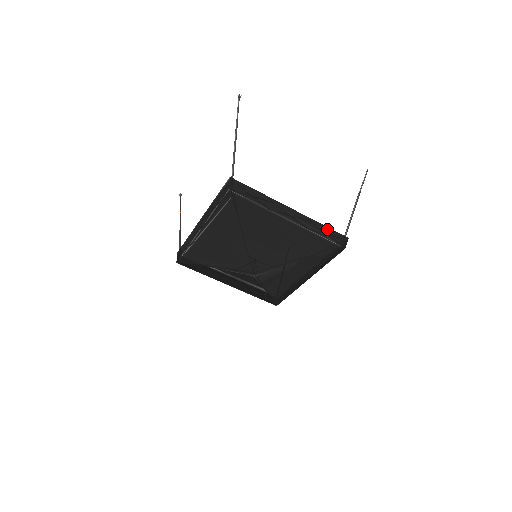
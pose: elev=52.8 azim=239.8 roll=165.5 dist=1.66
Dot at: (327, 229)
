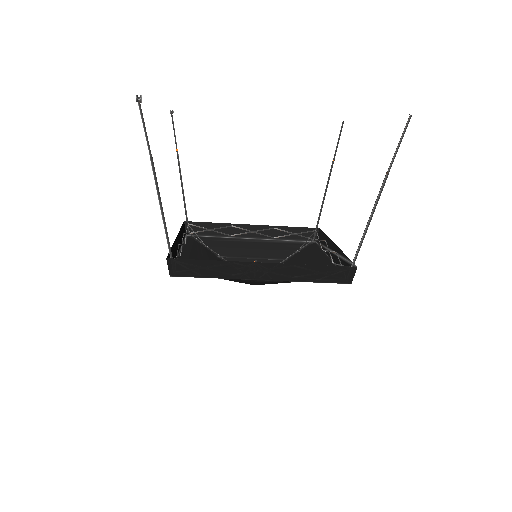
Dot at: (321, 268)
